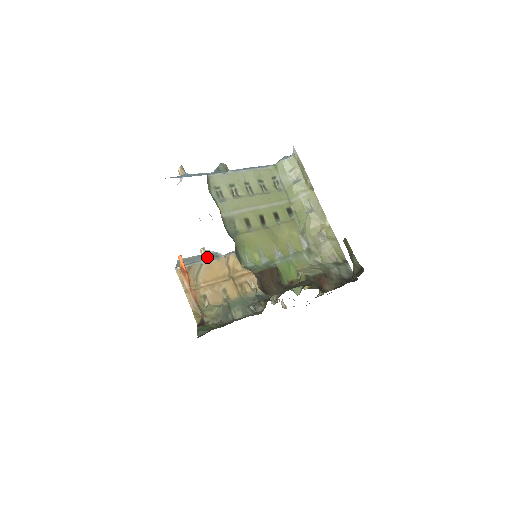
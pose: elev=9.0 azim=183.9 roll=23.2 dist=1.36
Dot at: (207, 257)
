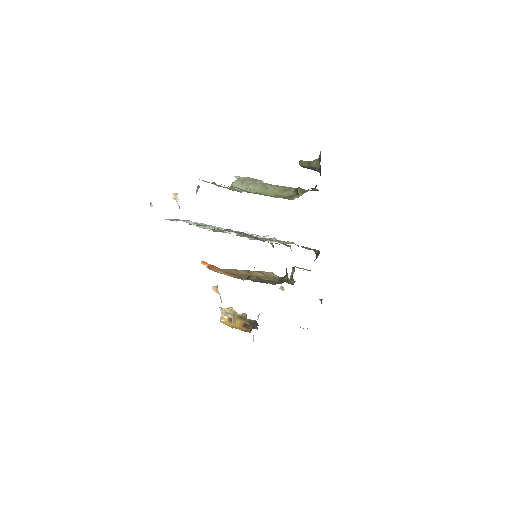
Dot at: occluded
